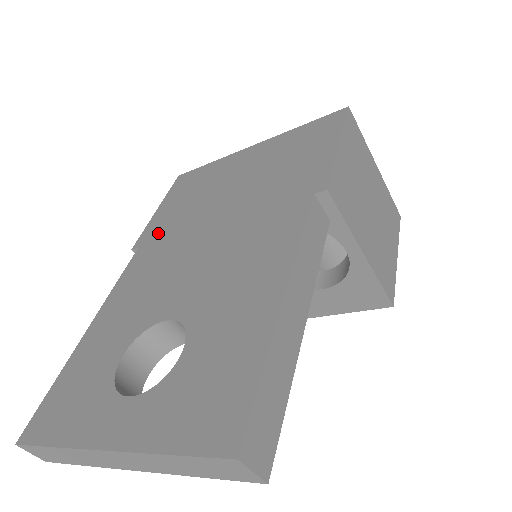
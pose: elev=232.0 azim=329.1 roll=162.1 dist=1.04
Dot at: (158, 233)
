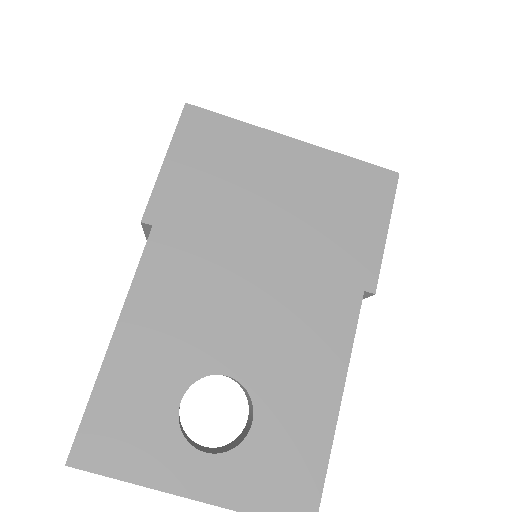
Dot at: (180, 218)
